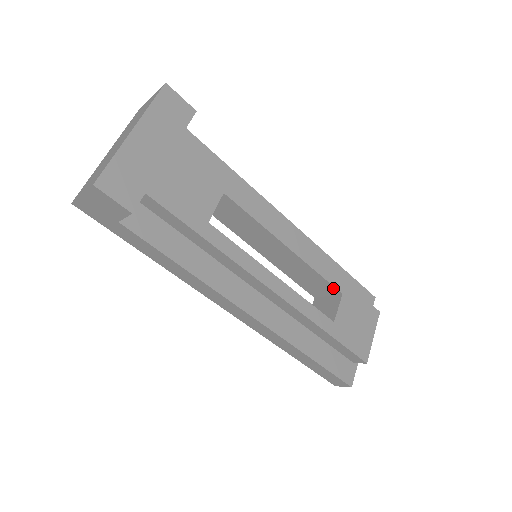
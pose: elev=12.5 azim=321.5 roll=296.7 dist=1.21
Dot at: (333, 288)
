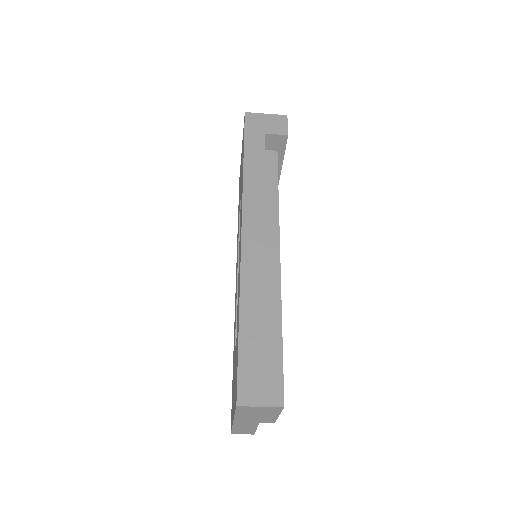
Dot at: occluded
